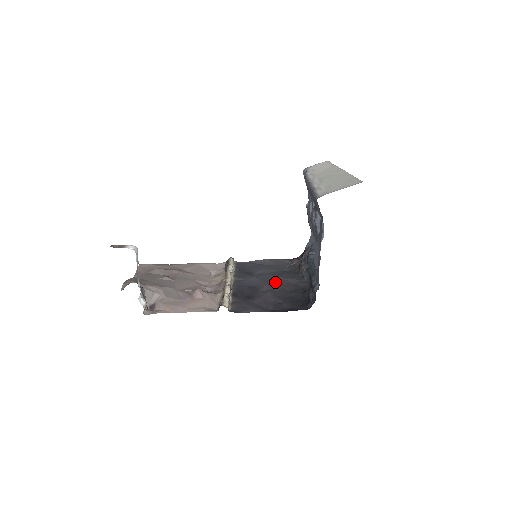
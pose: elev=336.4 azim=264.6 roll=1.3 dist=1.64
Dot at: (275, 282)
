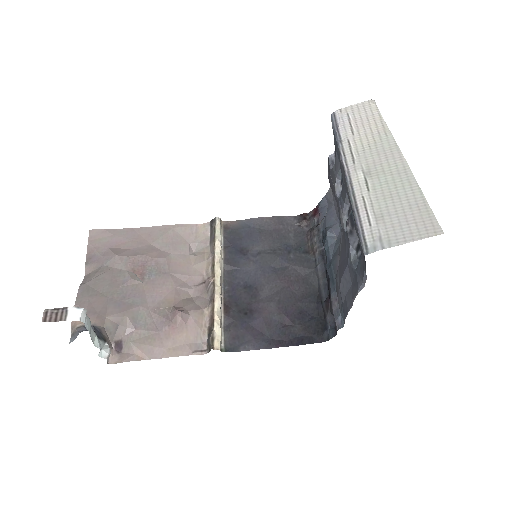
Dot at: (279, 275)
